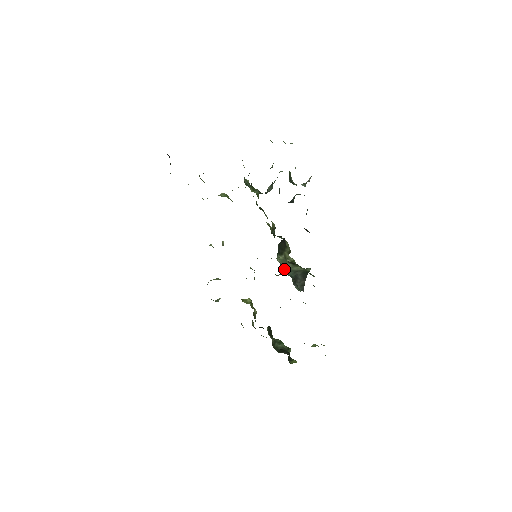
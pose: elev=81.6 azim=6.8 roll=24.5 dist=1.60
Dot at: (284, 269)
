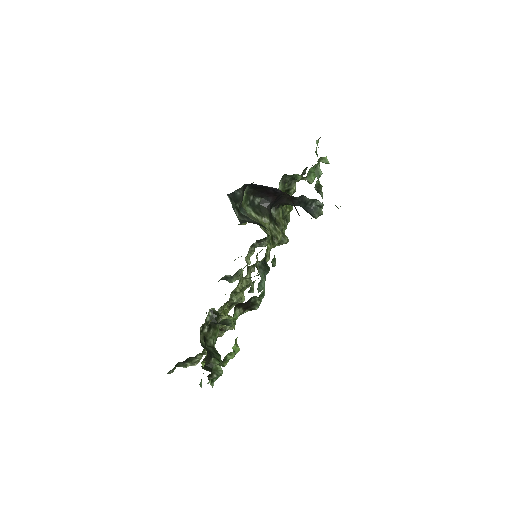
Dot at: (243, 210)
